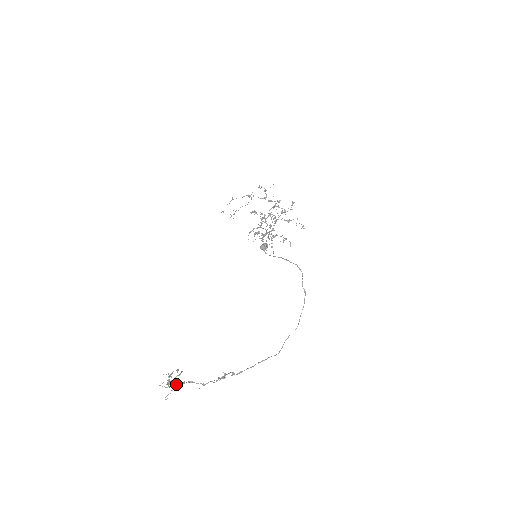
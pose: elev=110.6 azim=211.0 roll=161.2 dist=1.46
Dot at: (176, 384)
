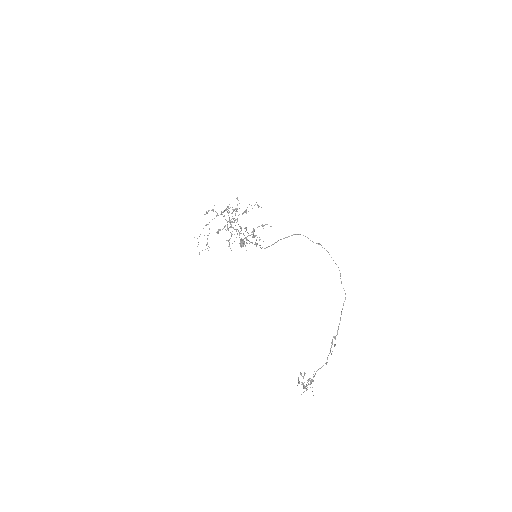
Dot at: (310, 382)
